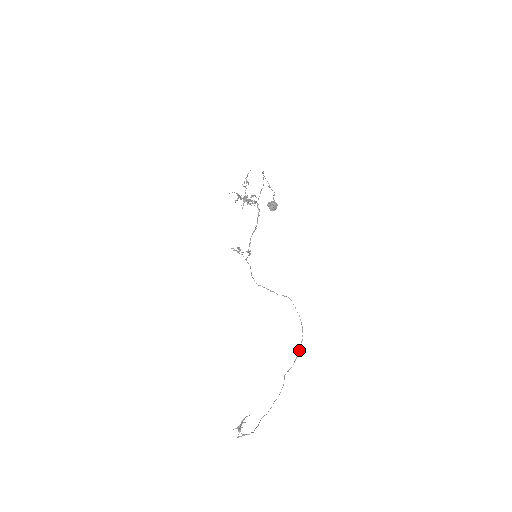
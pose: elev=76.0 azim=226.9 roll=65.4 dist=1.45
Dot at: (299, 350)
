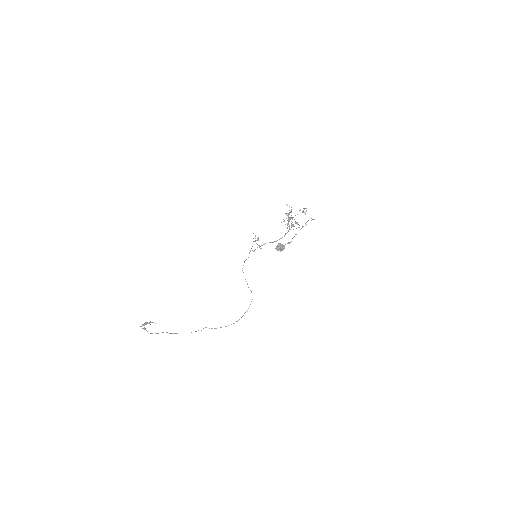
Dot at: occluded
